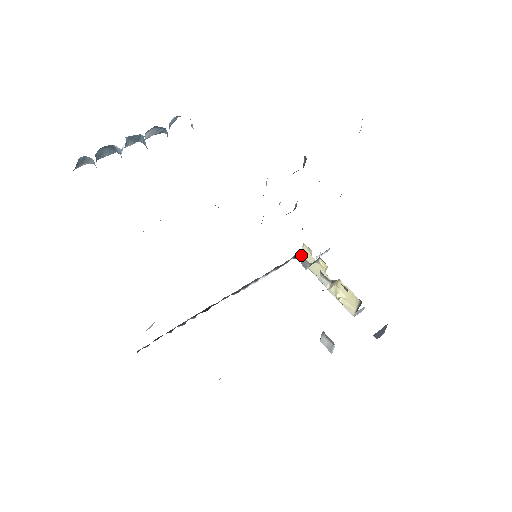
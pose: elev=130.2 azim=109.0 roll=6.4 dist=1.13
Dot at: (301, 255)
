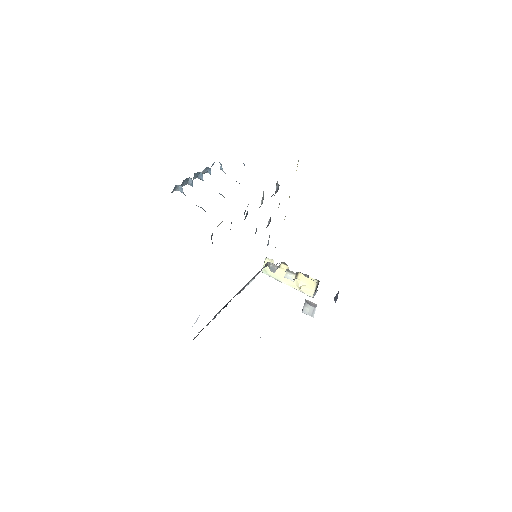
Dot at: (269, 264)
